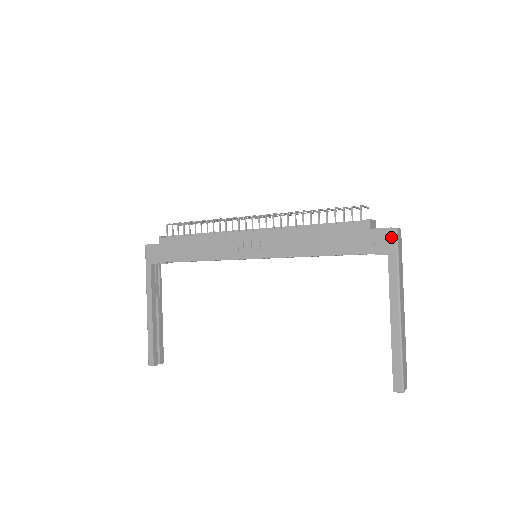
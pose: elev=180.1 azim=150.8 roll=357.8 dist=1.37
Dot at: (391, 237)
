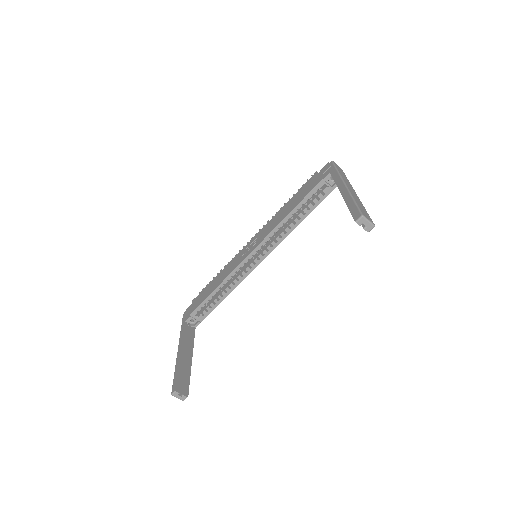
Dot at: (329, 165)
